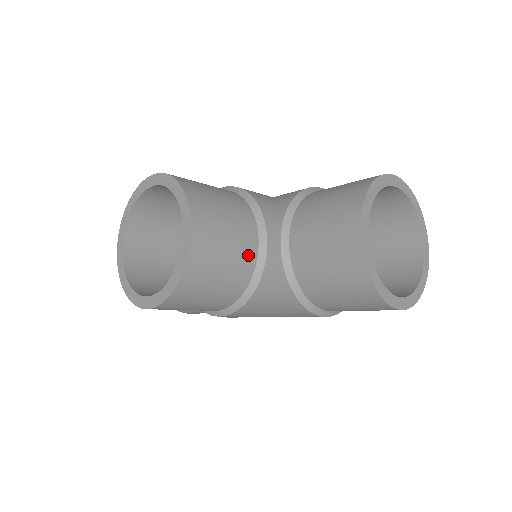
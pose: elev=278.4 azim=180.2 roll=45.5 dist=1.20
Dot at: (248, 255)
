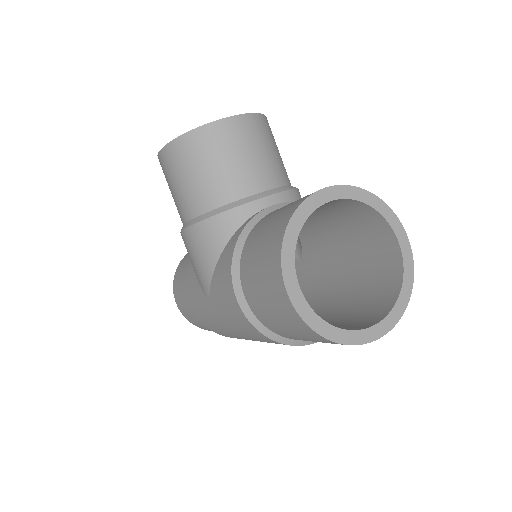
Dot at: (246, 184)
